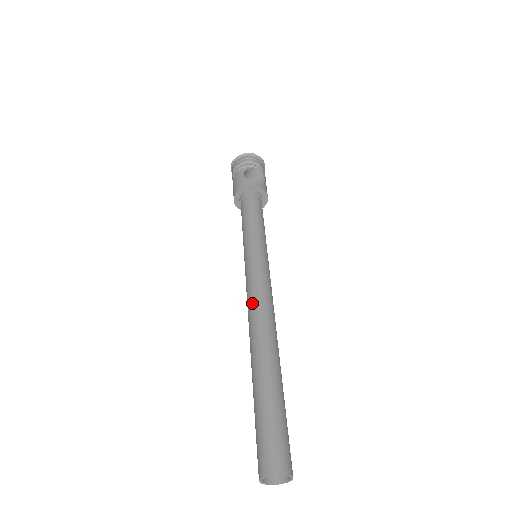
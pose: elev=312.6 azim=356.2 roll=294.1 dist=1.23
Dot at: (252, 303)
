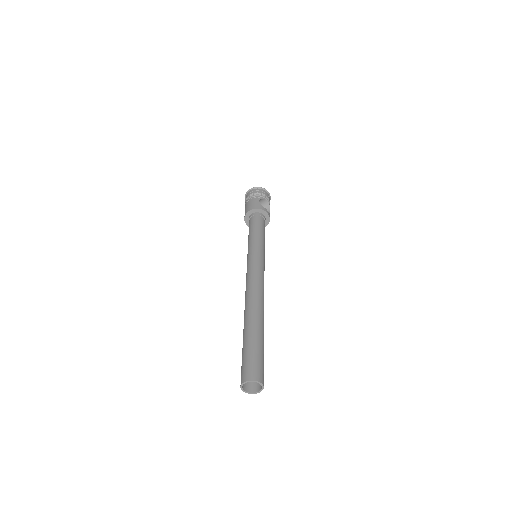
Dot at: (253, 282)
